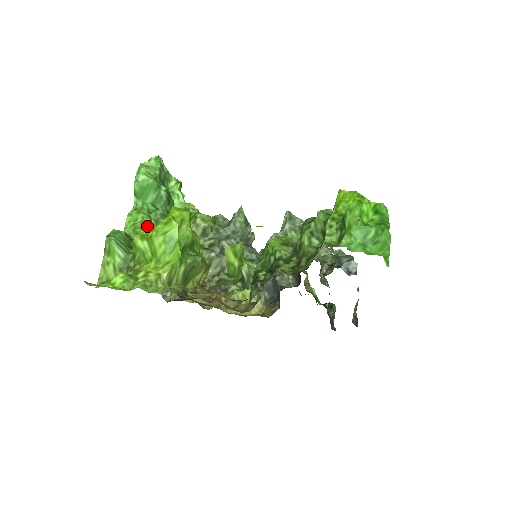
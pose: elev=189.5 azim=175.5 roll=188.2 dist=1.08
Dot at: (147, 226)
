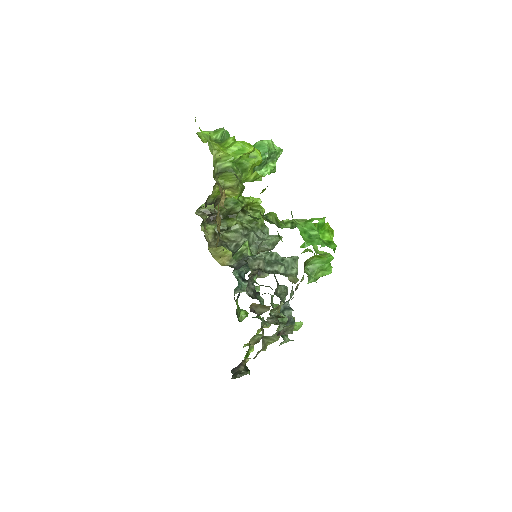
Dot at: occluded
